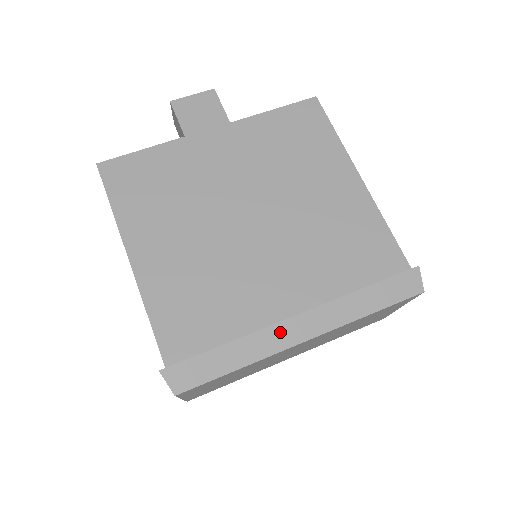
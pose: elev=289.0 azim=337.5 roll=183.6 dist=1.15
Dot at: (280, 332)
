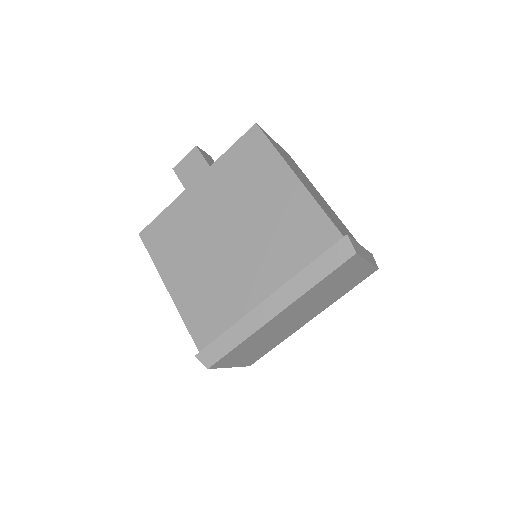
Dot at: (259, 313)
